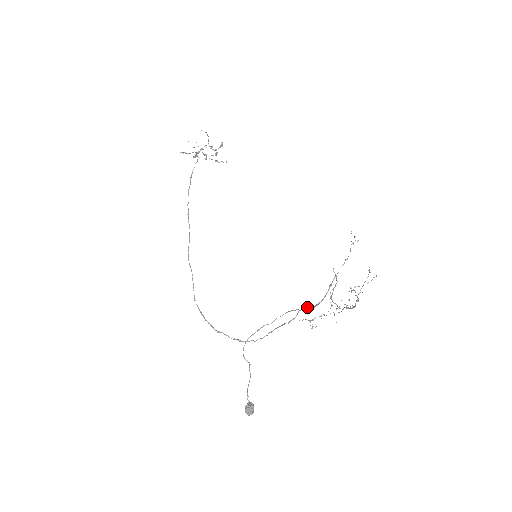
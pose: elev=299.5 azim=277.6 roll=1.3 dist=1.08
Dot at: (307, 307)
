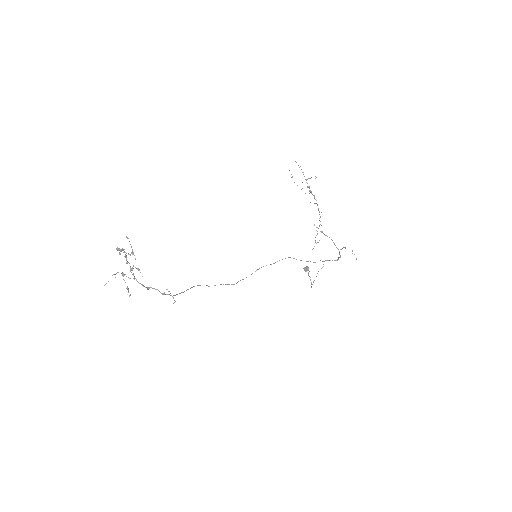
Dot at: occluded
